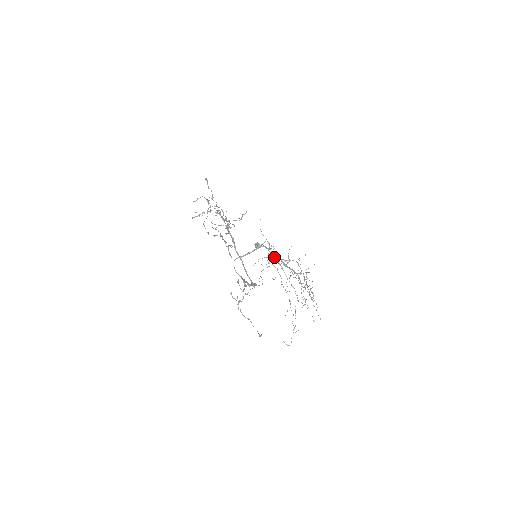
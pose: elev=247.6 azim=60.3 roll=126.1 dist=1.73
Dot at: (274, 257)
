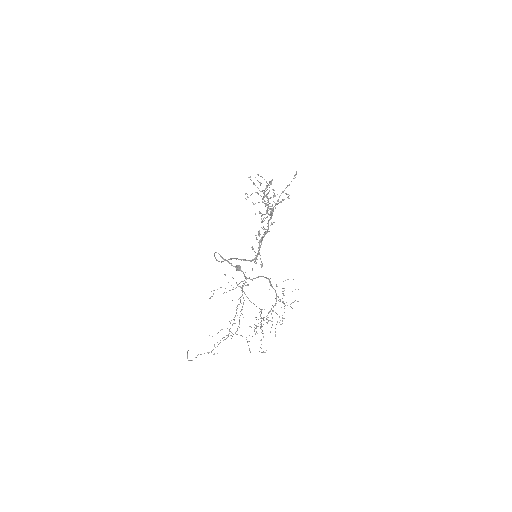
Dot at: (242, 289)
